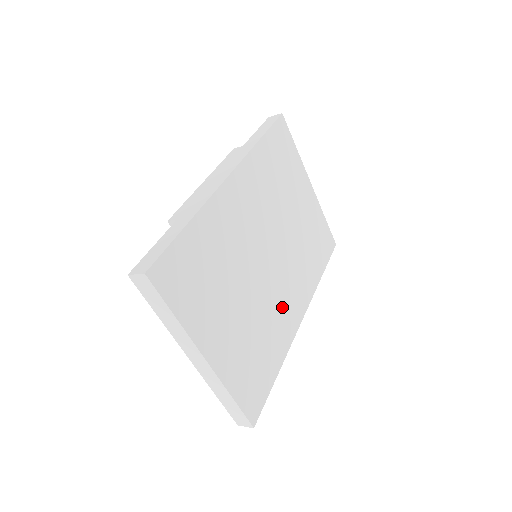
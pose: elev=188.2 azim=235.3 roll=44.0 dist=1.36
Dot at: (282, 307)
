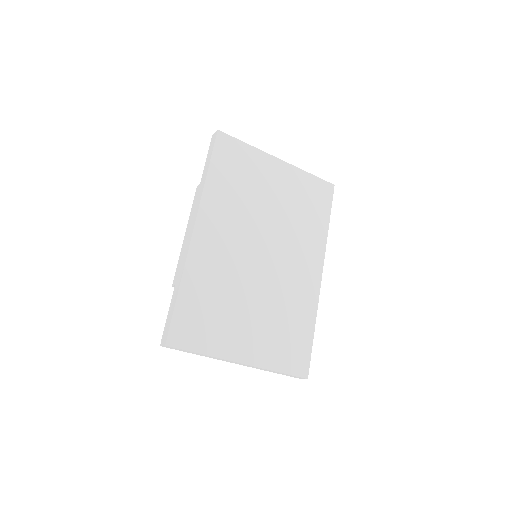
Dot at: (295, 281)
